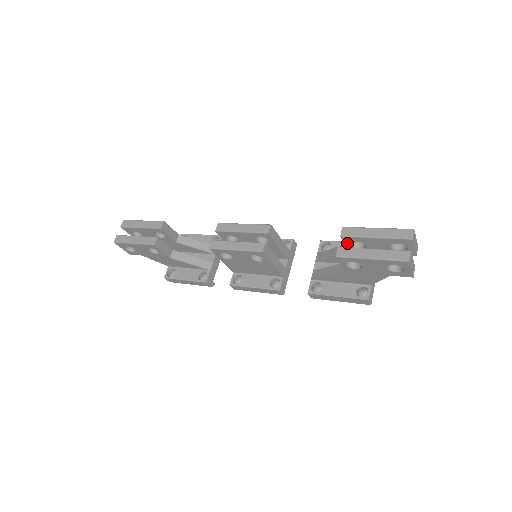
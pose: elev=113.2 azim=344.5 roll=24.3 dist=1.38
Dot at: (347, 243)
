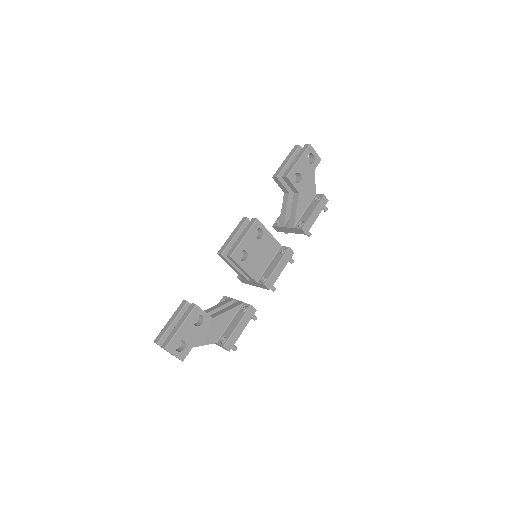
Dot at: (283, 182)
